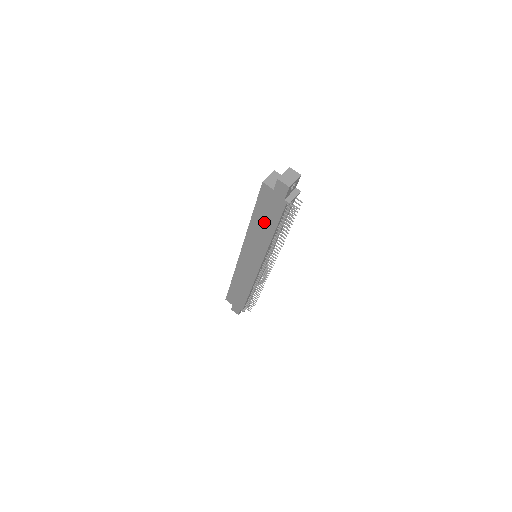
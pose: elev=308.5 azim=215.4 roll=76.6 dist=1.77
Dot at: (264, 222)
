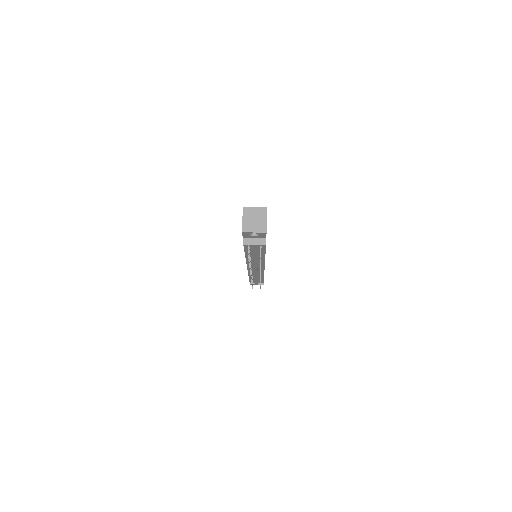
Dot at: occluded
